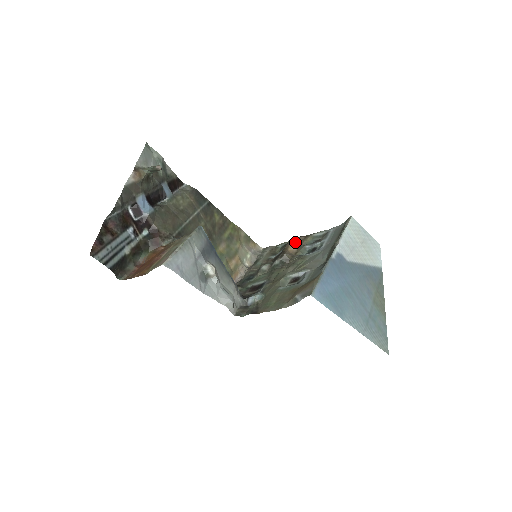
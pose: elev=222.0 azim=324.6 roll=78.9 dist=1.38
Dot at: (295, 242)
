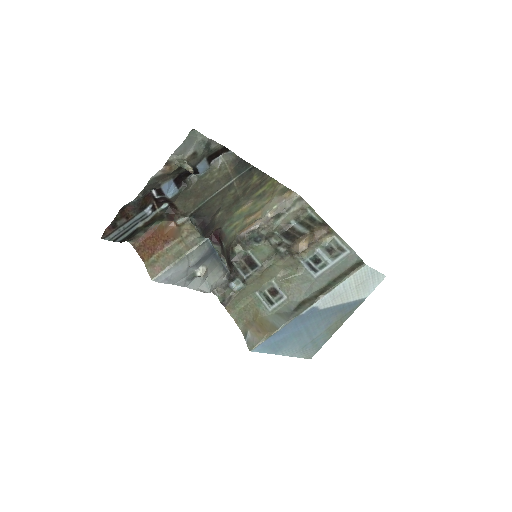
Dot at: (313, 236)
